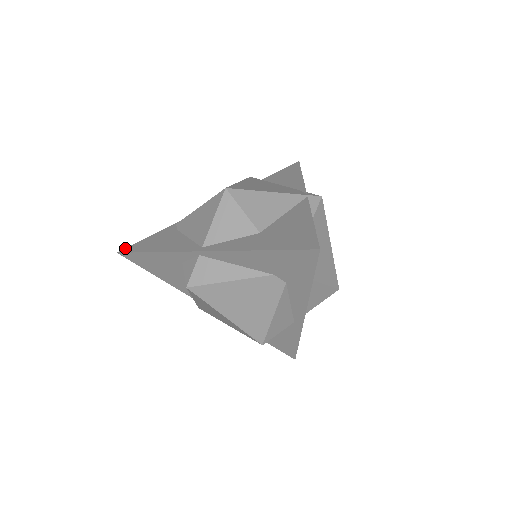
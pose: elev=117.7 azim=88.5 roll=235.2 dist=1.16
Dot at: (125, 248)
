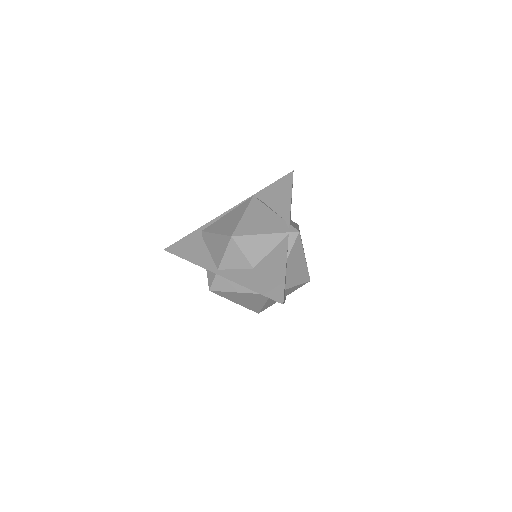
Dot at: occluded
